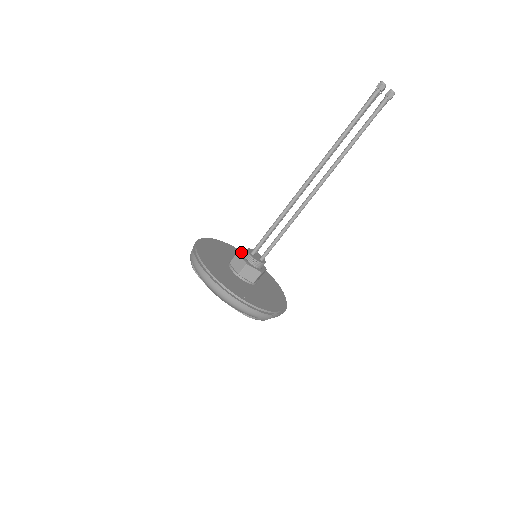
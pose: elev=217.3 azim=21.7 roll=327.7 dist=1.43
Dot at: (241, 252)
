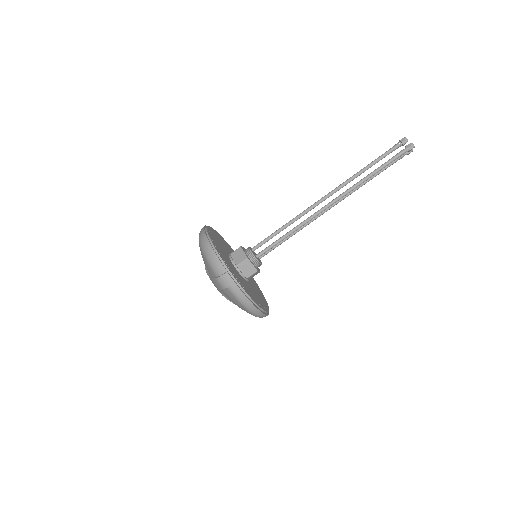
Dot at: (246, 255)
